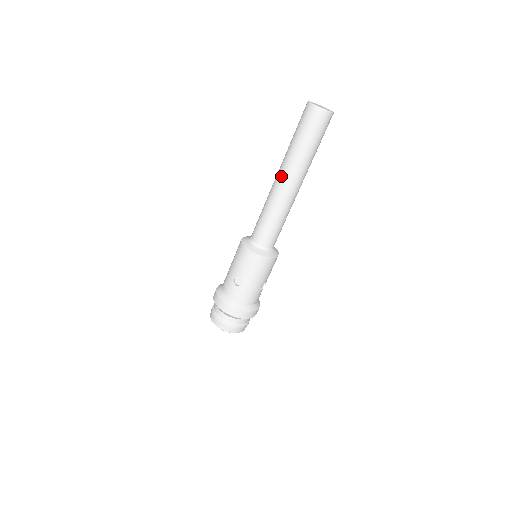
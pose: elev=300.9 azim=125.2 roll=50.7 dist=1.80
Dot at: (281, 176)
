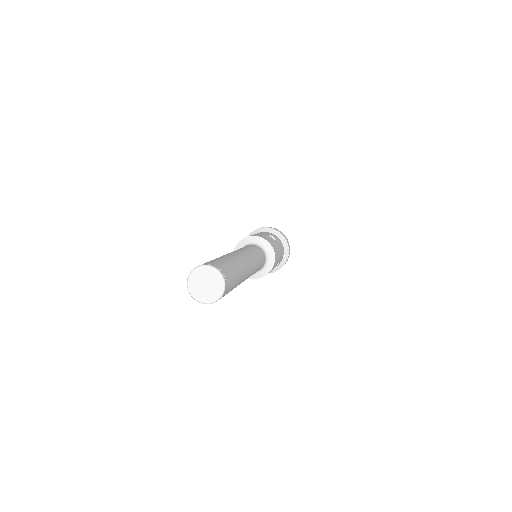
Dot at: occluded
